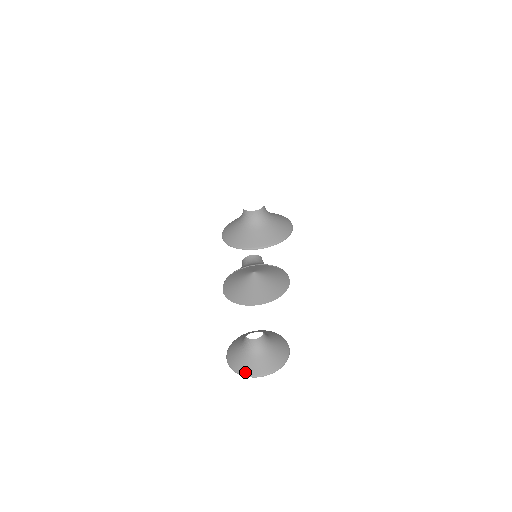
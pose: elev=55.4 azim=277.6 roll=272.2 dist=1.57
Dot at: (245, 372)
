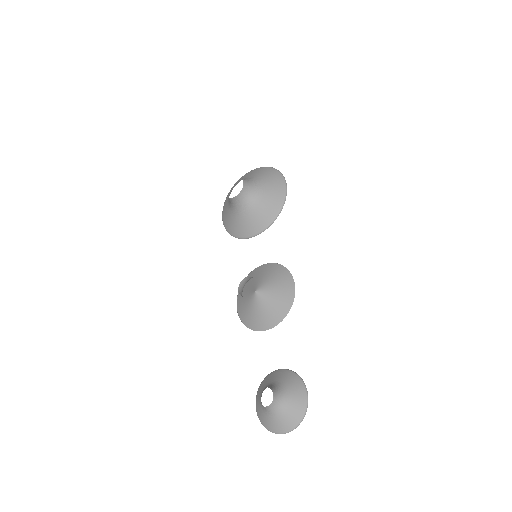
Dot at: (274, 431)
